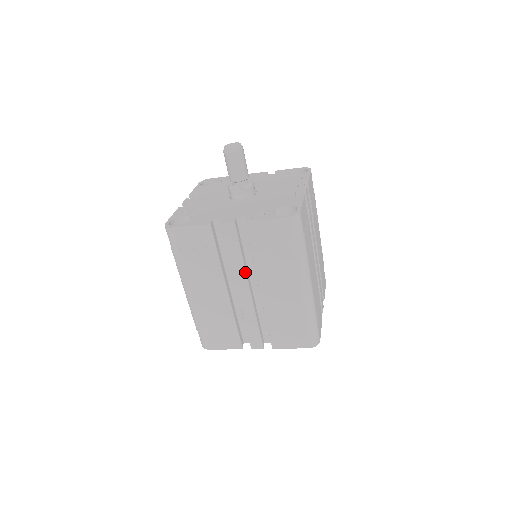
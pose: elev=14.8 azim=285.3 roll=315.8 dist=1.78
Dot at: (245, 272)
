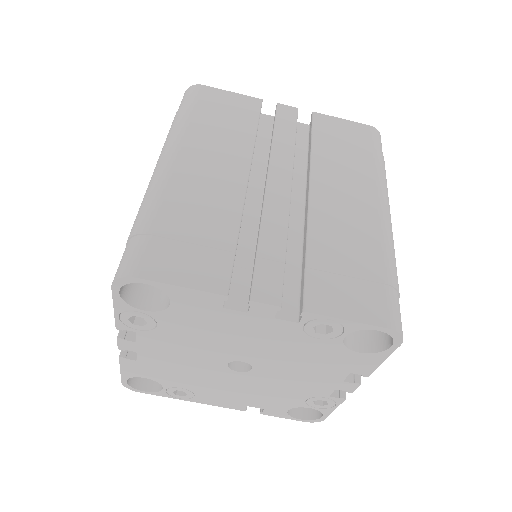
Dot at: (293, 161)
